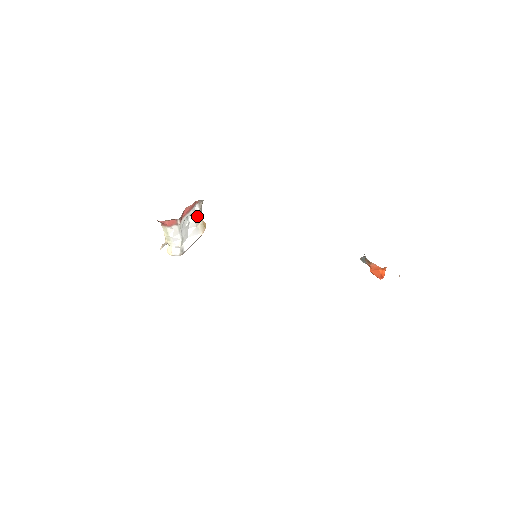
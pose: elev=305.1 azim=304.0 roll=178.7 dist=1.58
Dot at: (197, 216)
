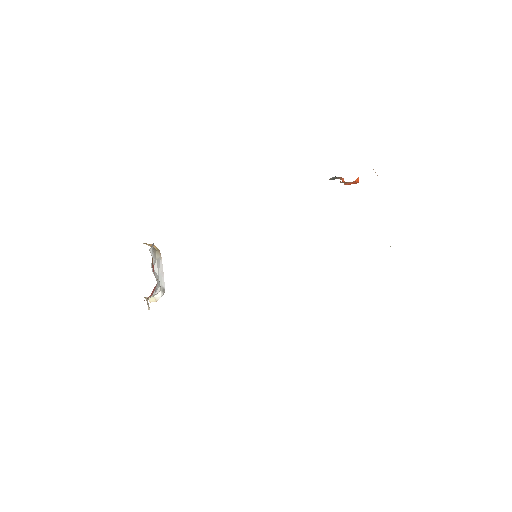
Dot at: (153, 253)
